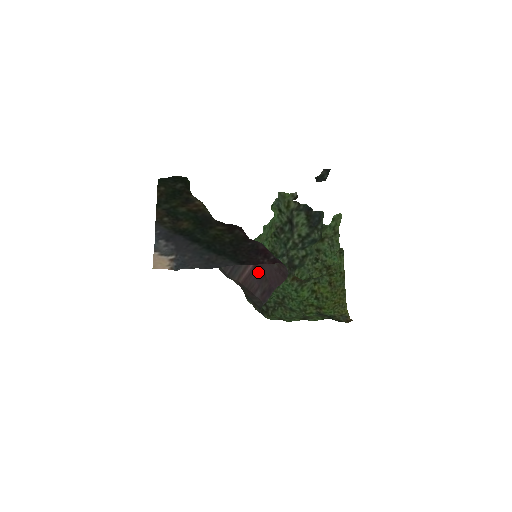
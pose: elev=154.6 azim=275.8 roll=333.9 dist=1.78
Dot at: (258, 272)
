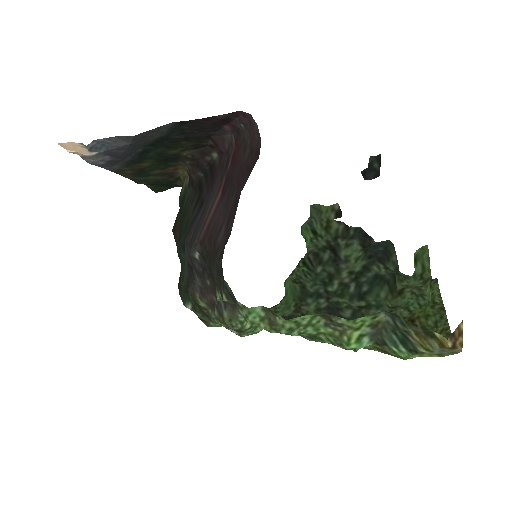
Dot at: (226, 193)
